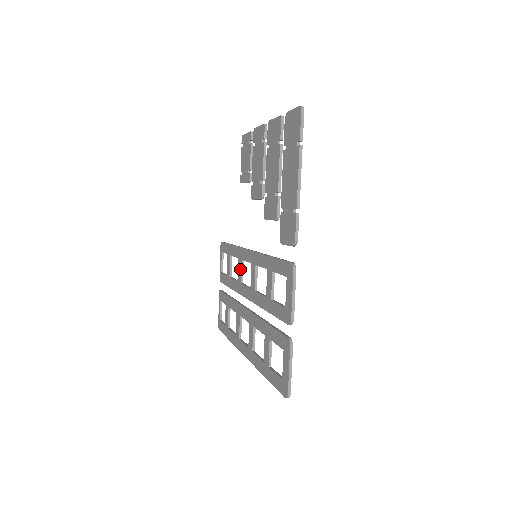
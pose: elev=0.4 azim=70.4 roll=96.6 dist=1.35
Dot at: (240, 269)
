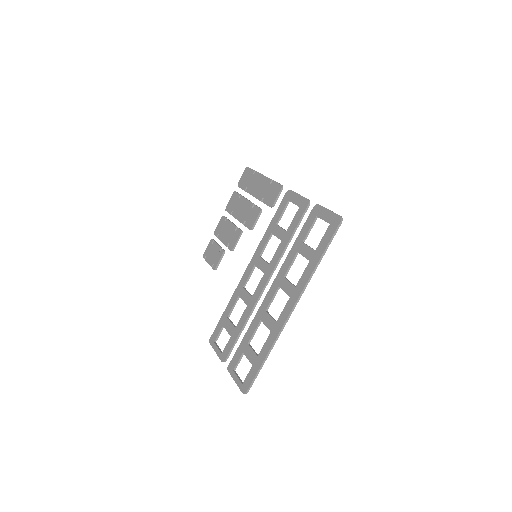
Dot at: (245, 293)
